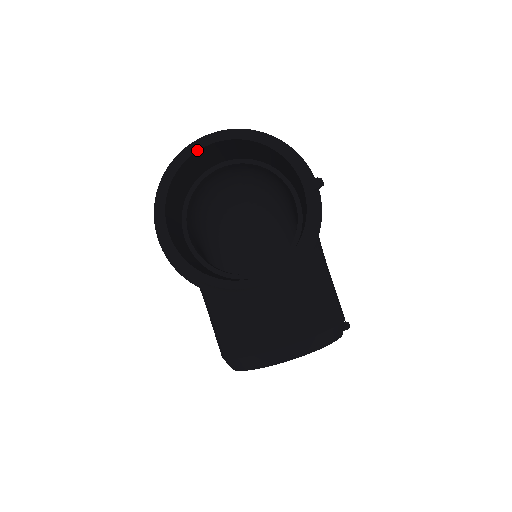
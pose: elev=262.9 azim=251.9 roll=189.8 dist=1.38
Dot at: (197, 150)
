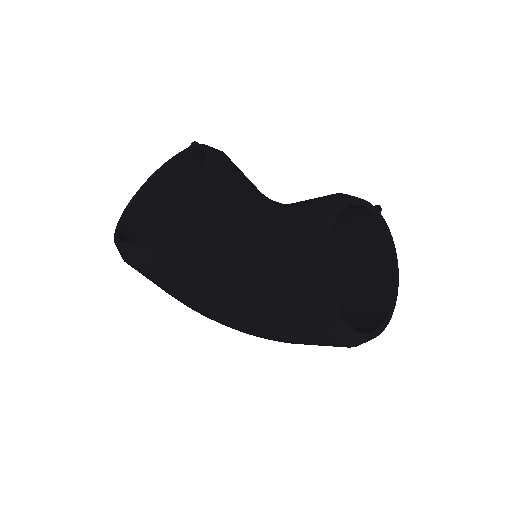
Dot at: (124, 215)
